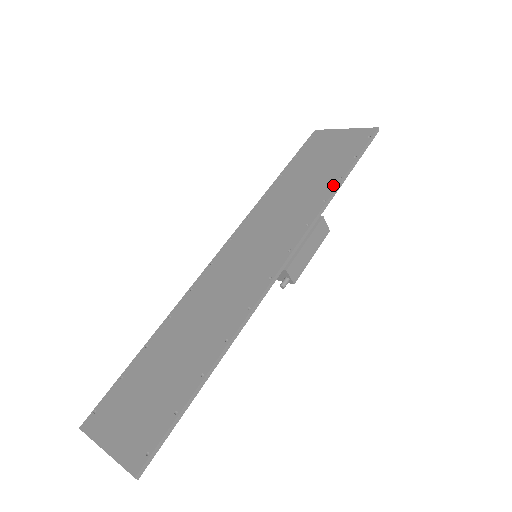
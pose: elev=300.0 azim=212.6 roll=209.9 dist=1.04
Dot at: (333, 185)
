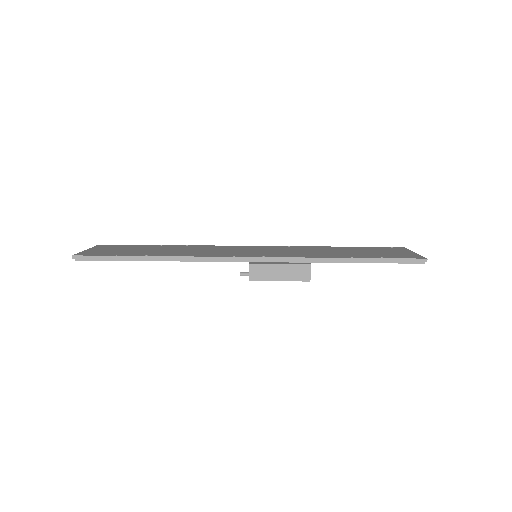
Dot at: (342, 256)
